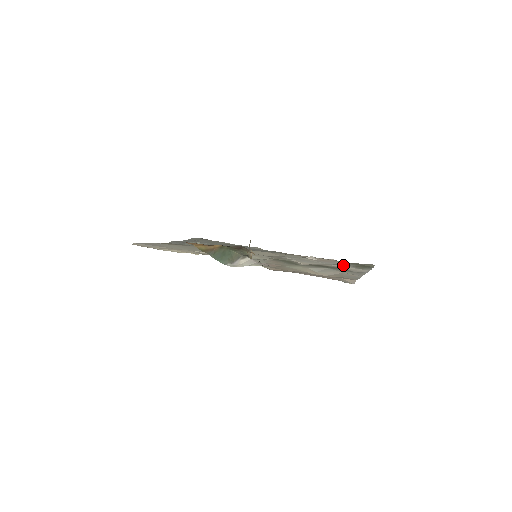
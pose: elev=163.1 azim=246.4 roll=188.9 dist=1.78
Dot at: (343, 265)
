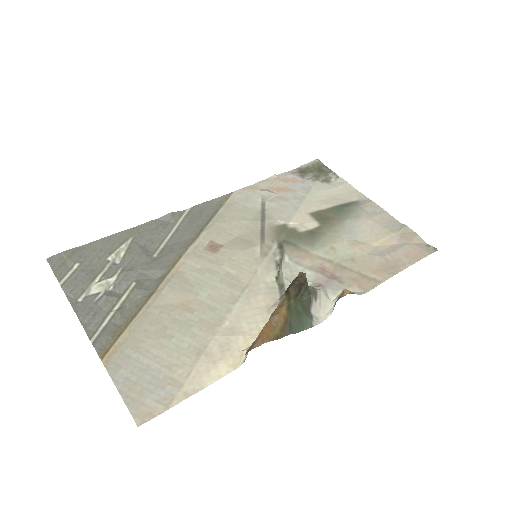
Dot at: (320, 190)
